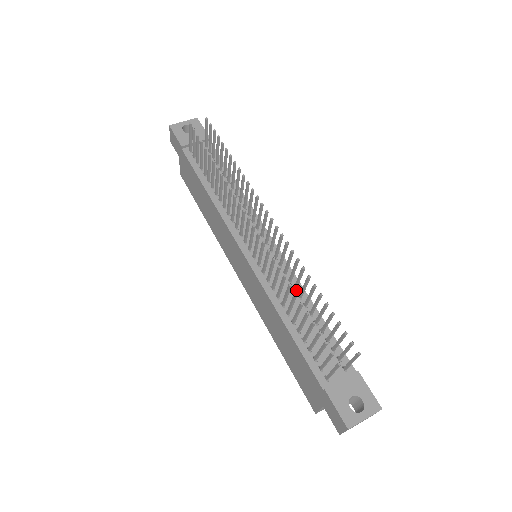
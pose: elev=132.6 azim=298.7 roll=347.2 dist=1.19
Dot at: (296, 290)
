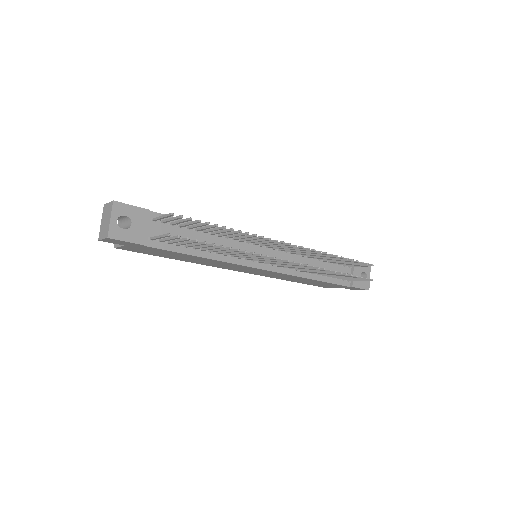
Dot at: (303, 255)
